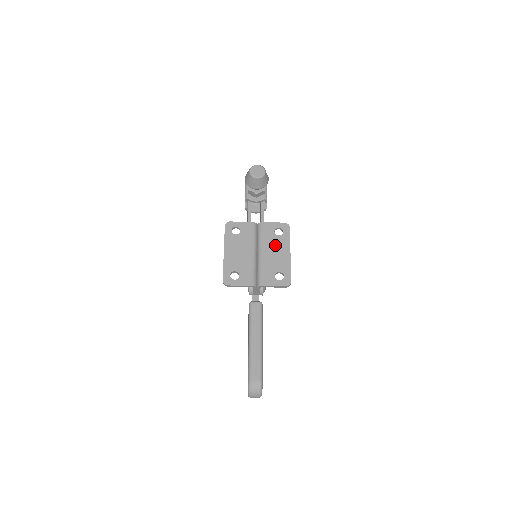
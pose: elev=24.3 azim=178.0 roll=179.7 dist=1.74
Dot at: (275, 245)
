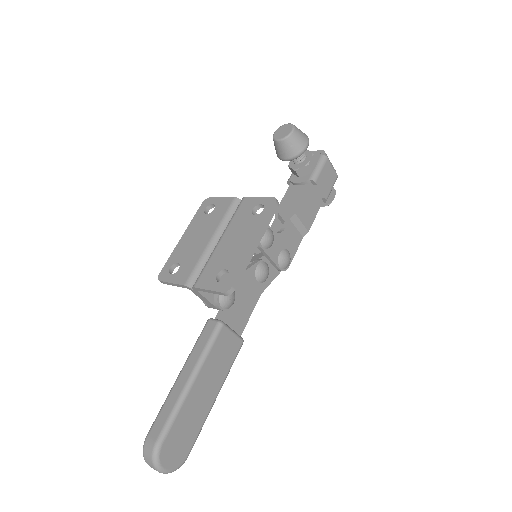
Dot at: (242, 229)
